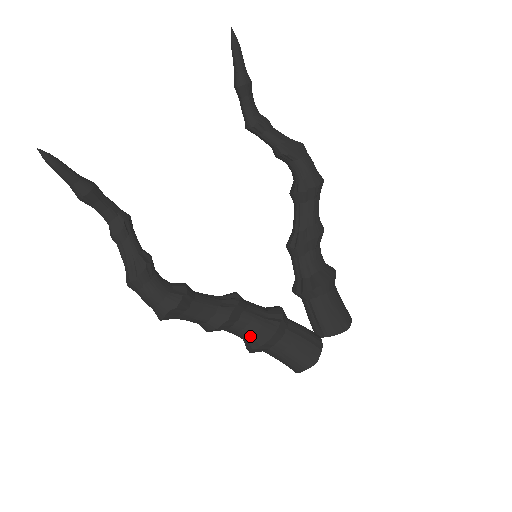
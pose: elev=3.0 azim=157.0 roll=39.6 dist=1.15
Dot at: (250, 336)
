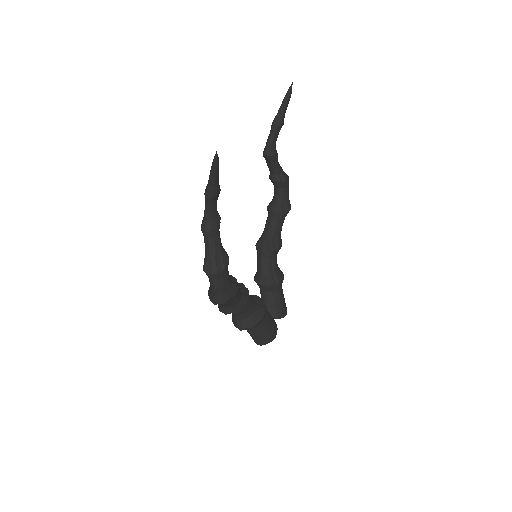
Dot at: (247, 318)
